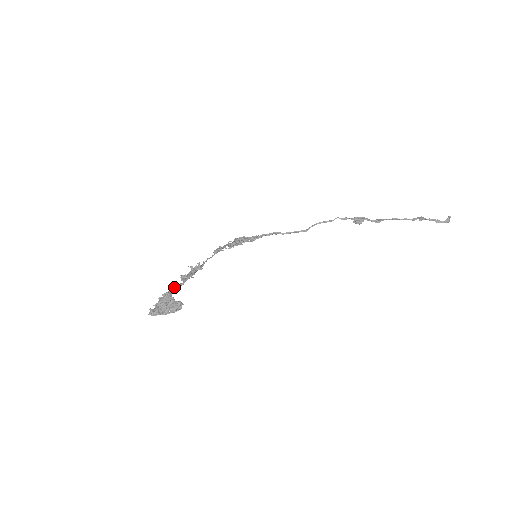
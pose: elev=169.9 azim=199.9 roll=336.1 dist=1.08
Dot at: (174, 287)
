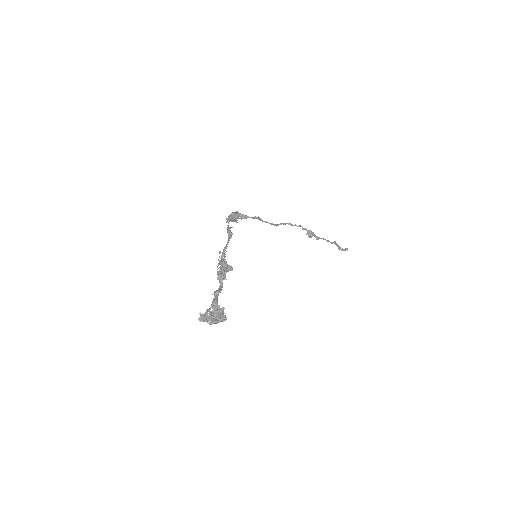
Dot at: occluded
